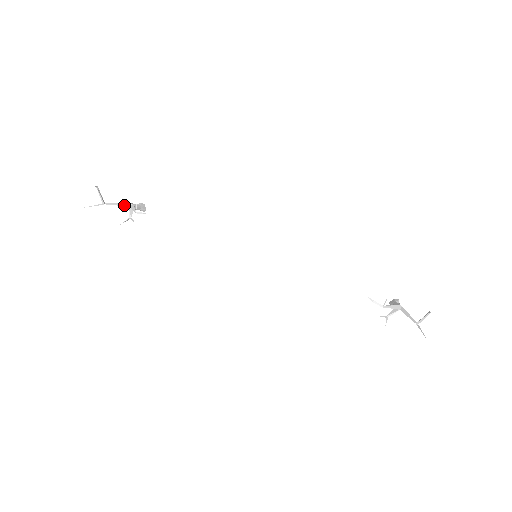
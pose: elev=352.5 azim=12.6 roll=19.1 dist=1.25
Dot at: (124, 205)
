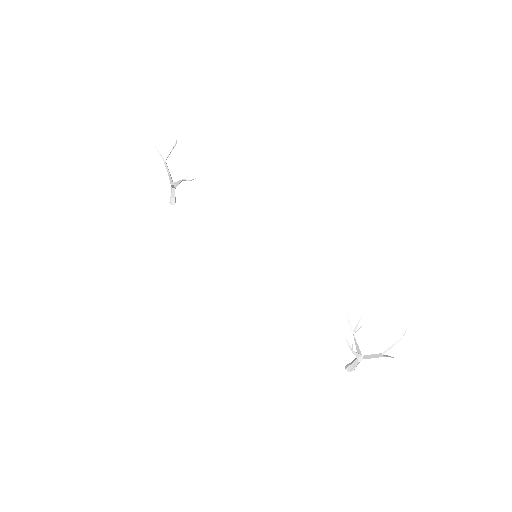
Dot at: occluded
